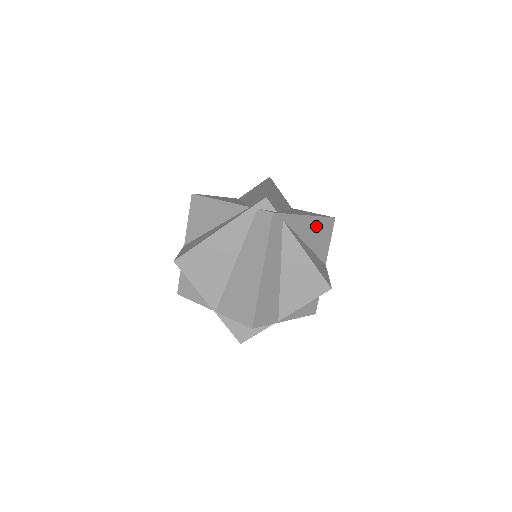
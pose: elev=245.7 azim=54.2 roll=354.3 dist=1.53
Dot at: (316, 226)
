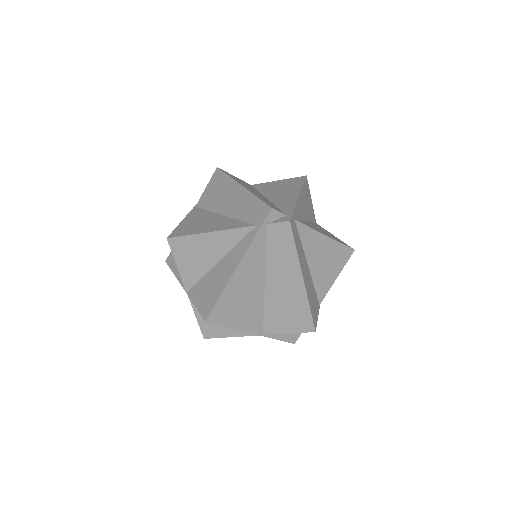
Dot at: (304, 198)
